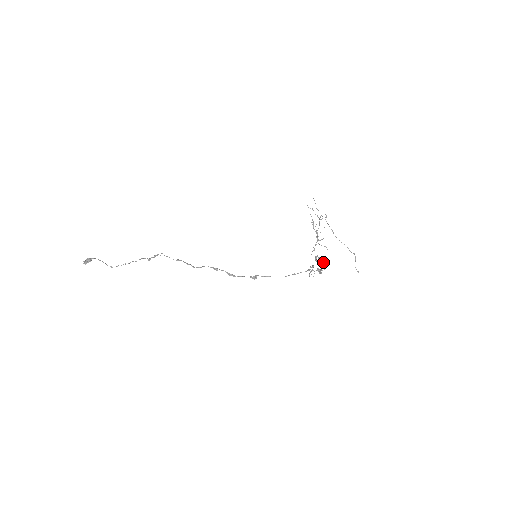
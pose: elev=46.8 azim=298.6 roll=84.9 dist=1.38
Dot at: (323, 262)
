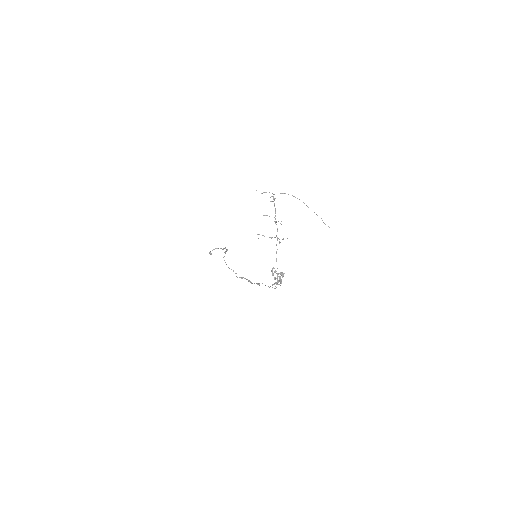
Dot at: (277, 275)
